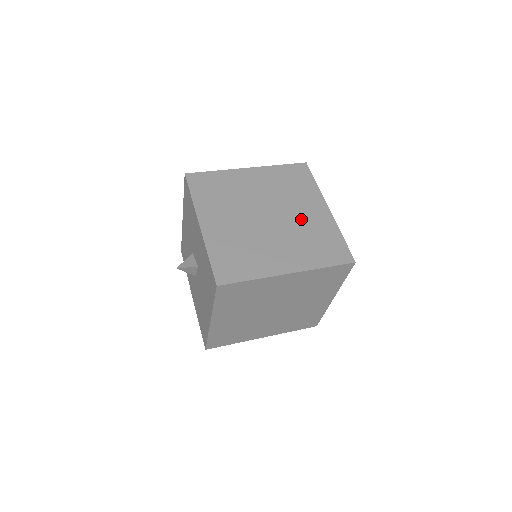
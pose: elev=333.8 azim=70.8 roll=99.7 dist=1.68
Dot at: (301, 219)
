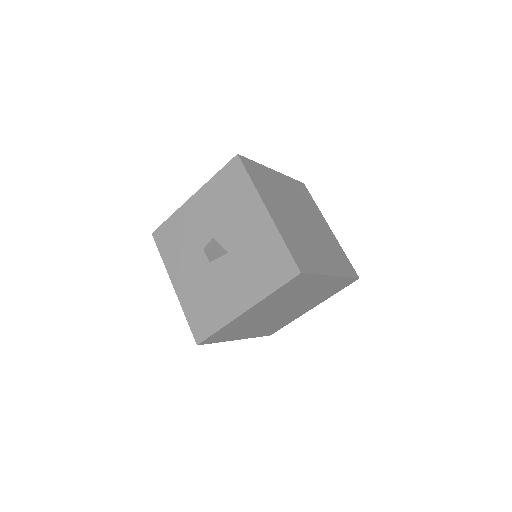
Dot at: (321, 231)
